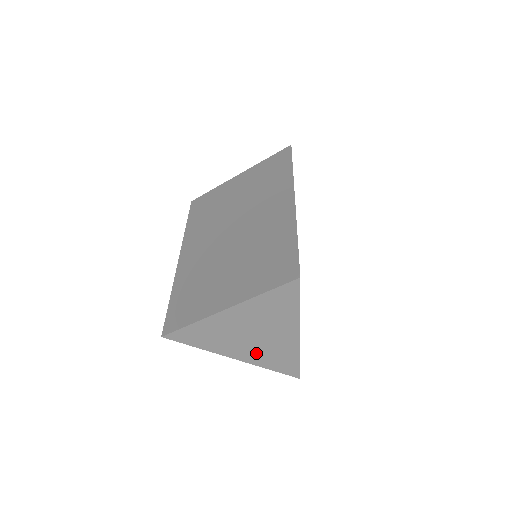
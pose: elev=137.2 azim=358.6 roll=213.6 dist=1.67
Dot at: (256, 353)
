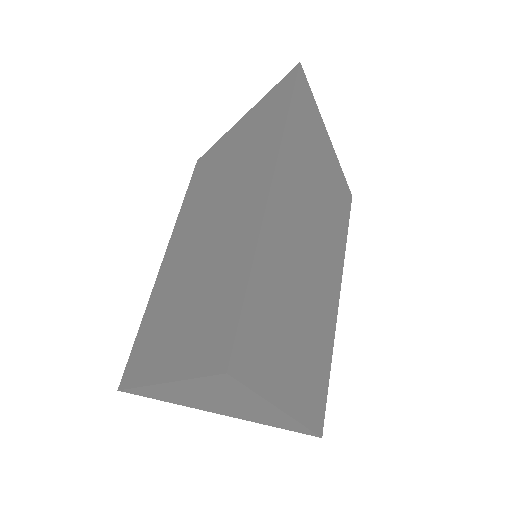
Dot at: (242, 415)
